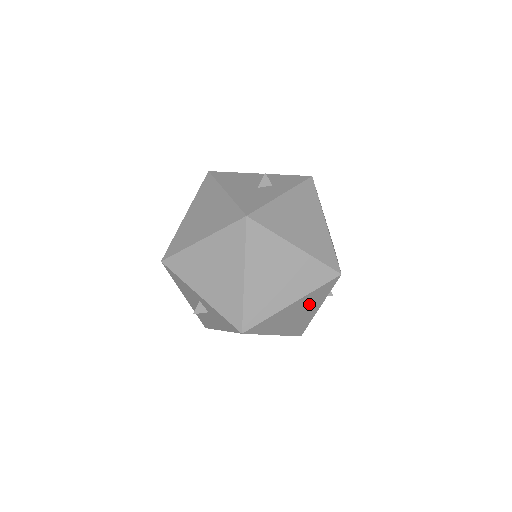
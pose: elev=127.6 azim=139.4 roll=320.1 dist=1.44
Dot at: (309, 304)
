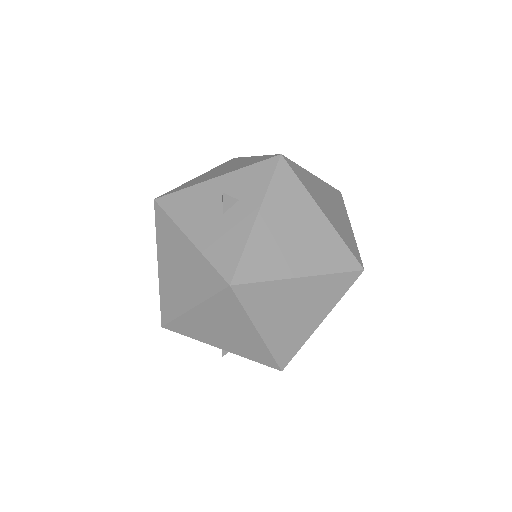
Dot at: occluded
